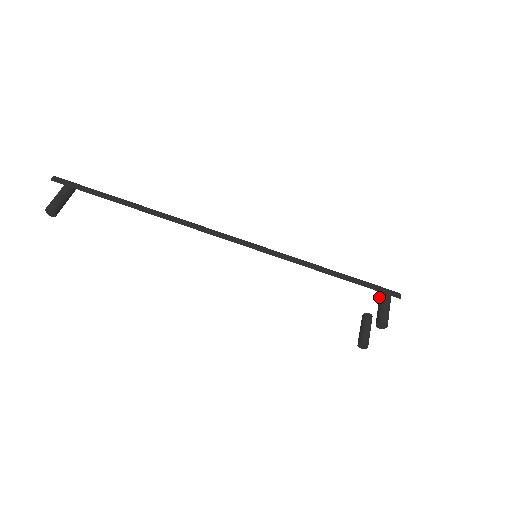
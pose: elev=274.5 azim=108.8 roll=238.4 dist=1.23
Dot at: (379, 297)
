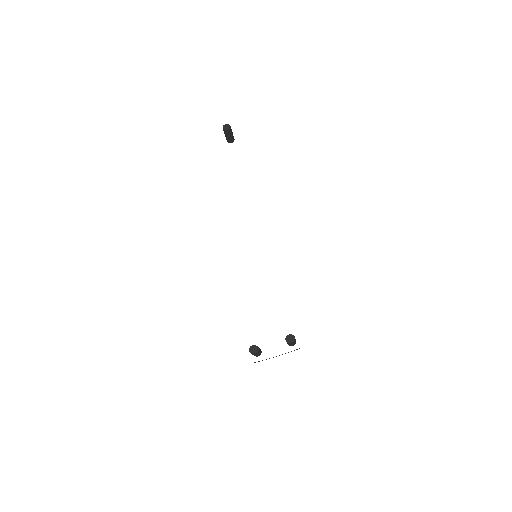
Dot at: occluded
